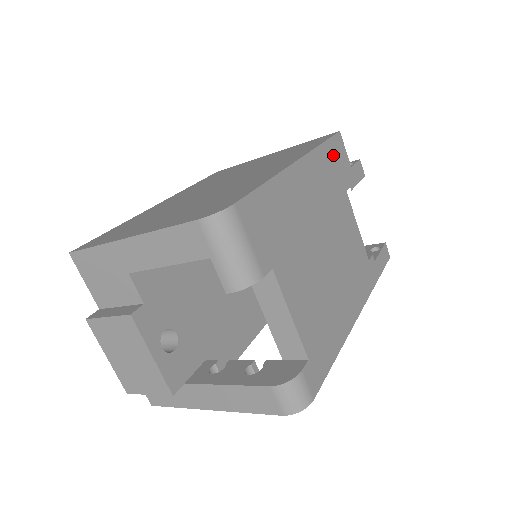
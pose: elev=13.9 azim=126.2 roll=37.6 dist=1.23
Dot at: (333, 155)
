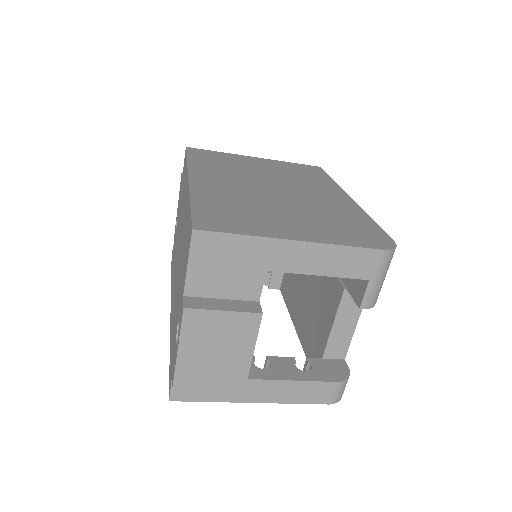
Dot at: occluded
